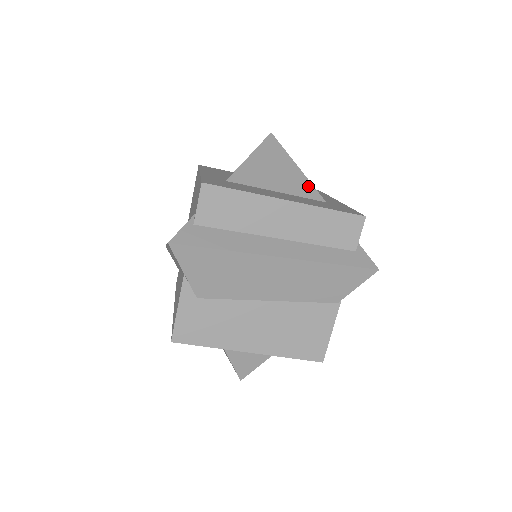
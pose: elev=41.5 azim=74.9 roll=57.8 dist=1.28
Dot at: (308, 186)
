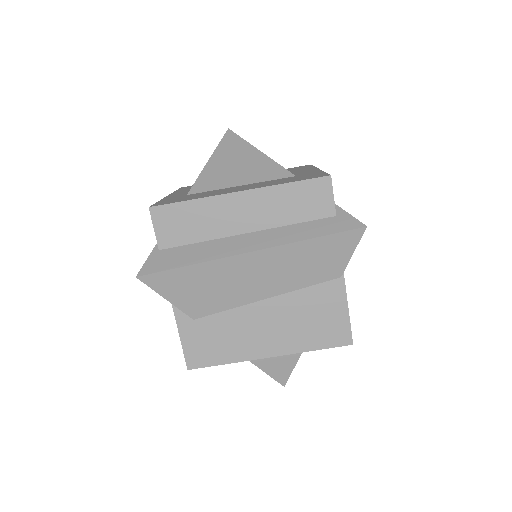
Dot at: (274, 167)
